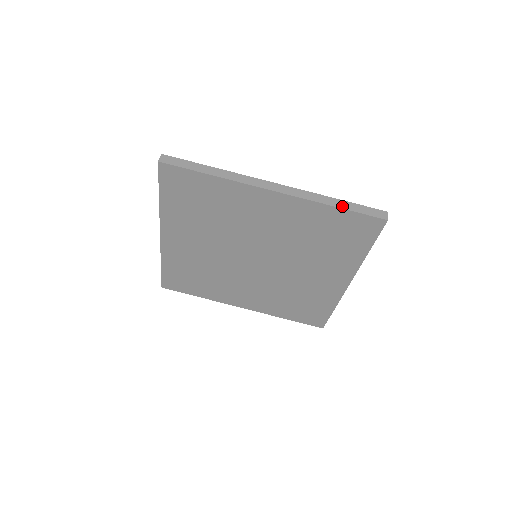
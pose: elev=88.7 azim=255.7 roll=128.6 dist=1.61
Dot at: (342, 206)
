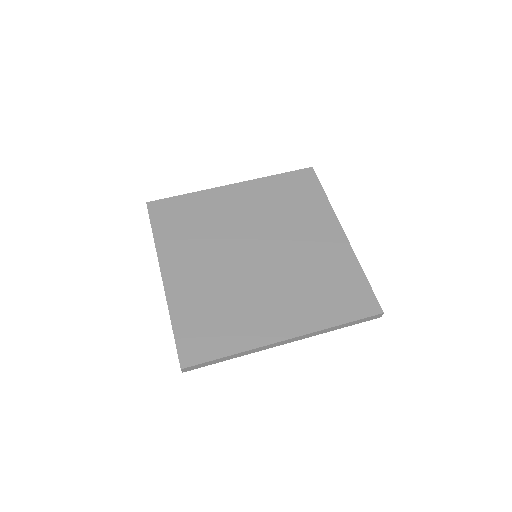
Dot at: (280, 175)
